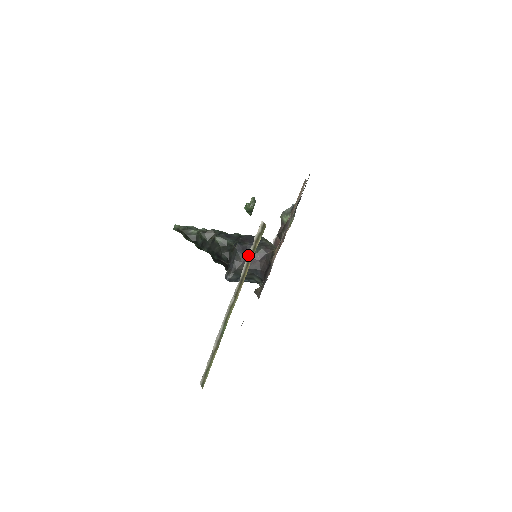
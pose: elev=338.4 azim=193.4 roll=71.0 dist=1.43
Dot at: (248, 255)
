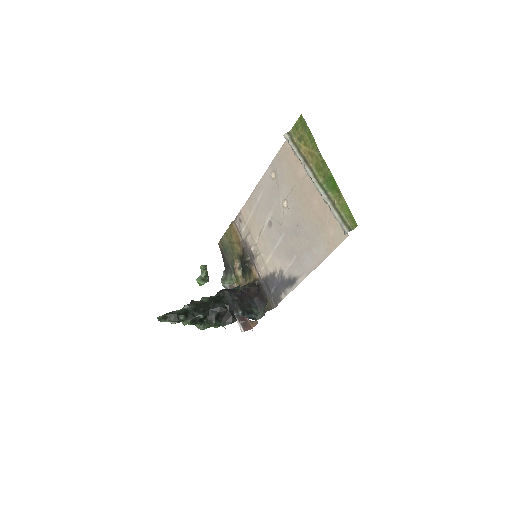
Dot at: (295, 150)
